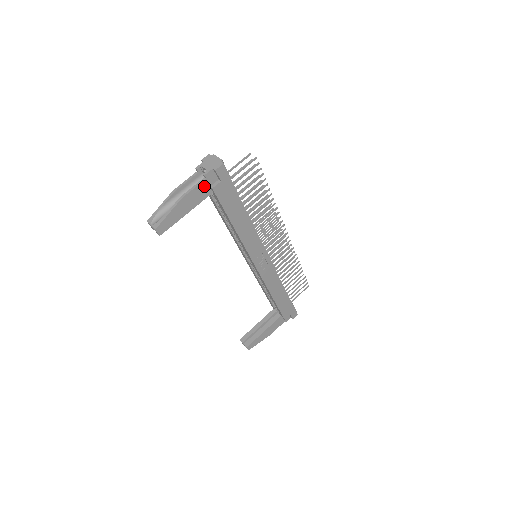
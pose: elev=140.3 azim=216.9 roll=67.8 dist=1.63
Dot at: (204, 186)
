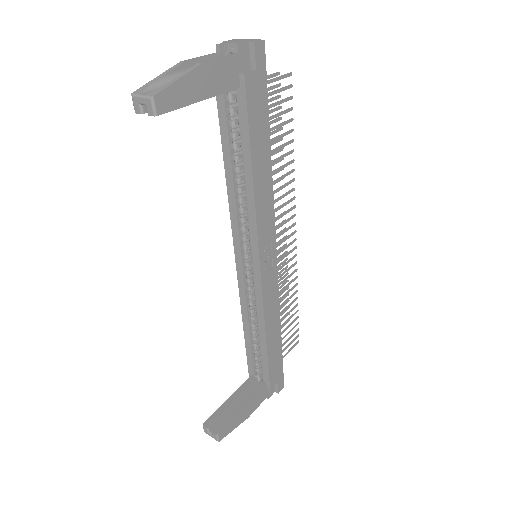
Dot at: (233, 66)
